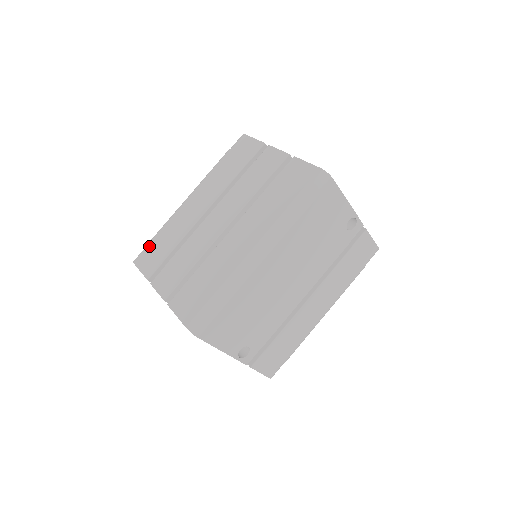
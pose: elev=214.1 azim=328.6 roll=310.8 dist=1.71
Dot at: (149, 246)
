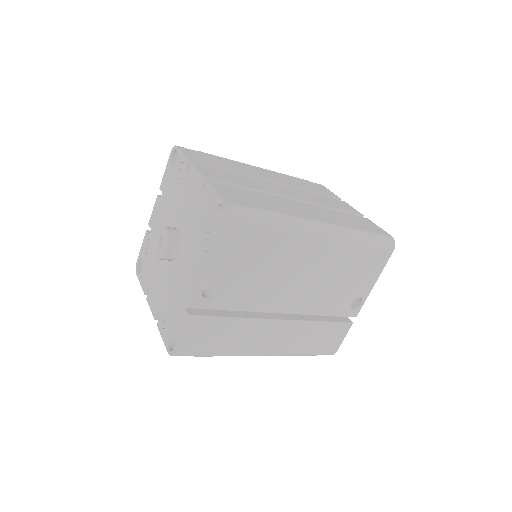
Dot at: (201, 152)
